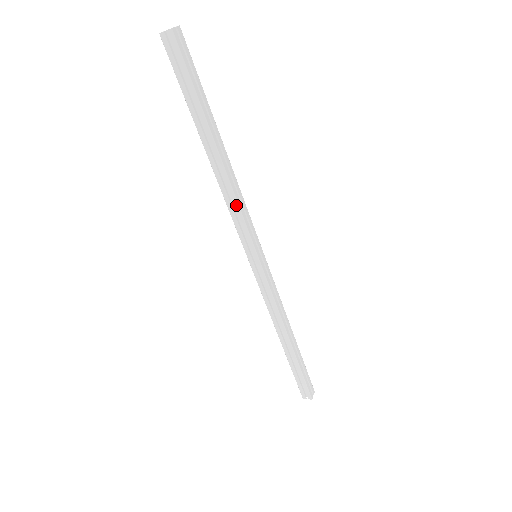
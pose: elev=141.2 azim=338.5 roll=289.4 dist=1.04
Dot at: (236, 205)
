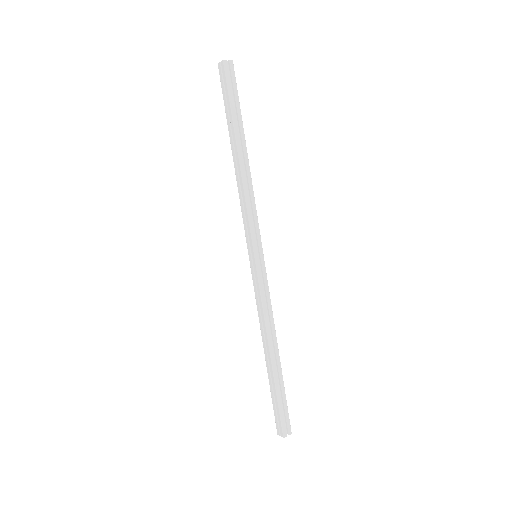
Dot at: (245, 202)
